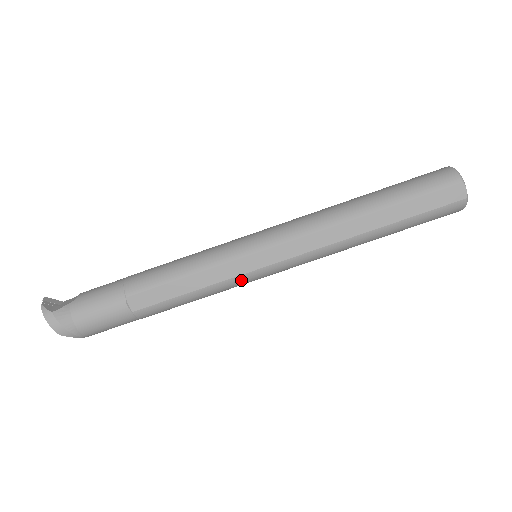
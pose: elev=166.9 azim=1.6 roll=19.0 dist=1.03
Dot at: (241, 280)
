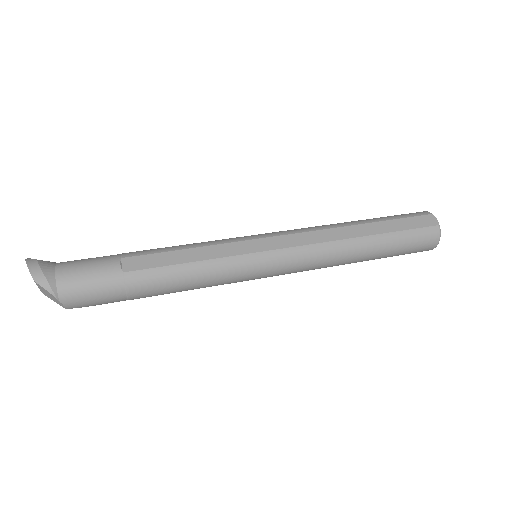
Dot at: (242, 262)
